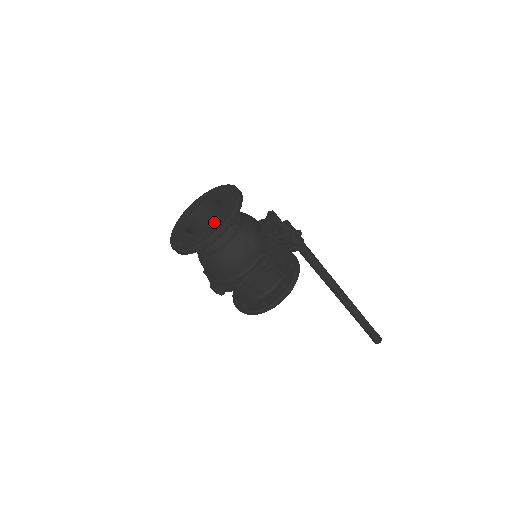
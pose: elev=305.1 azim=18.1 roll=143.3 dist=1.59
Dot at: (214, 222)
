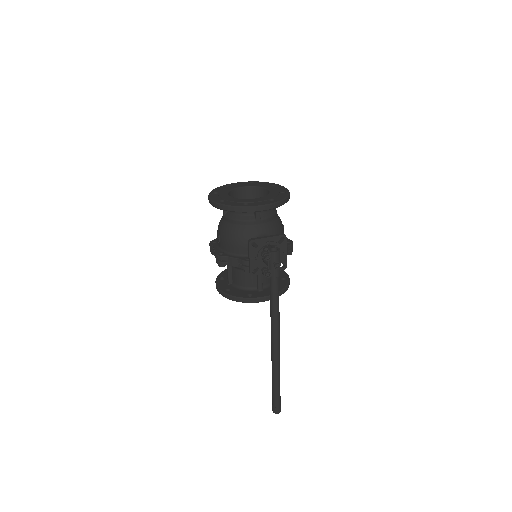
Dot at: (242, 200)
